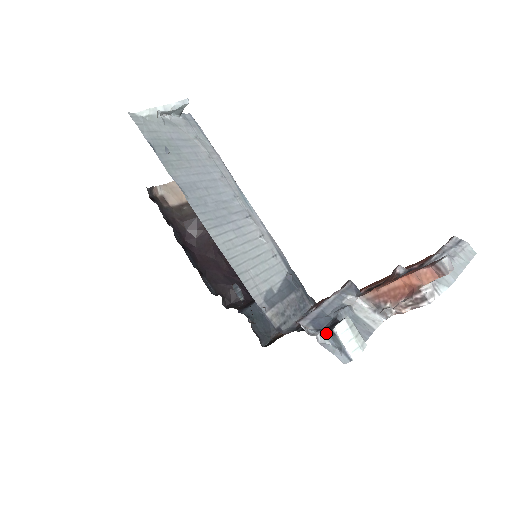
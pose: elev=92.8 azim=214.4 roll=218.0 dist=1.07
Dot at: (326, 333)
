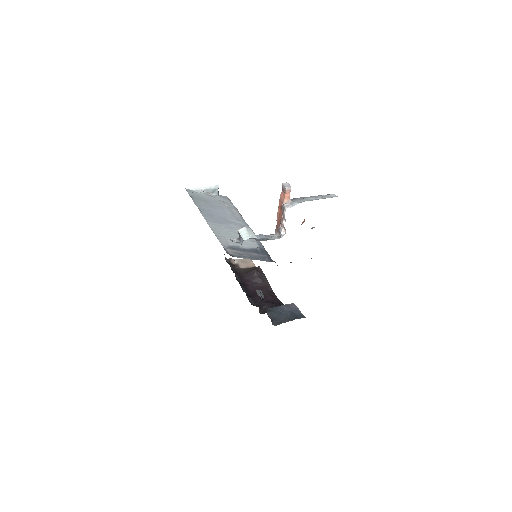
Dot at: (239, 238)
